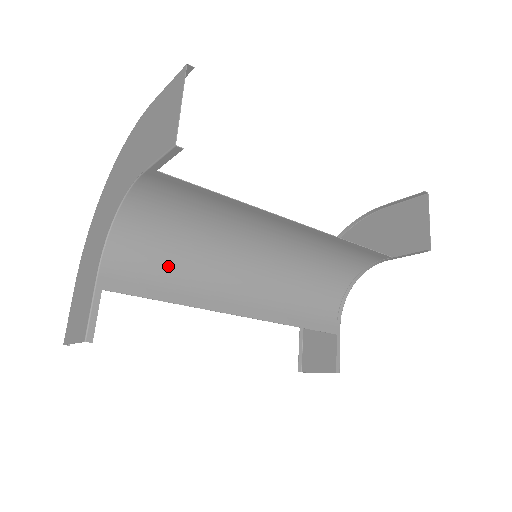
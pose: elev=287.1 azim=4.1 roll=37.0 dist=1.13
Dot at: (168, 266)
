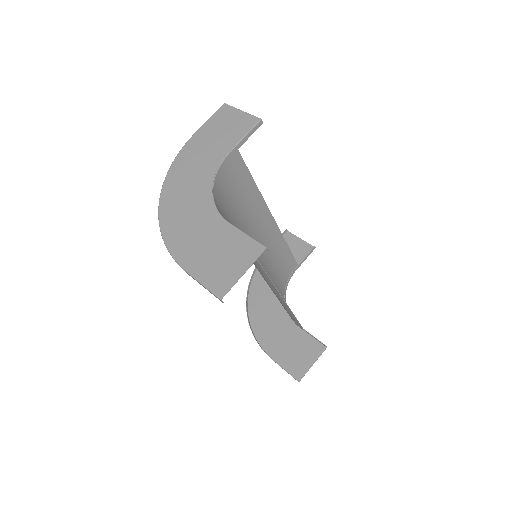
Dot at: occluded
